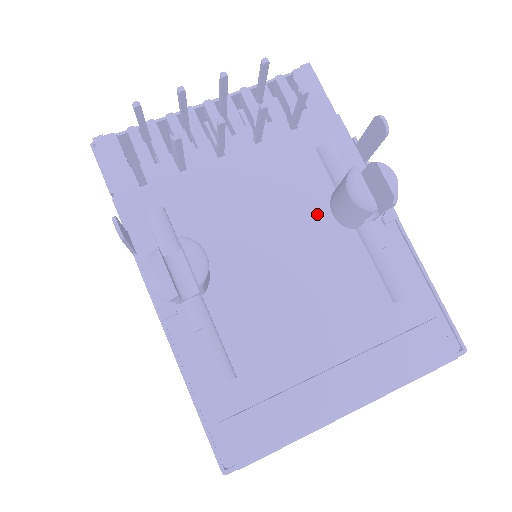
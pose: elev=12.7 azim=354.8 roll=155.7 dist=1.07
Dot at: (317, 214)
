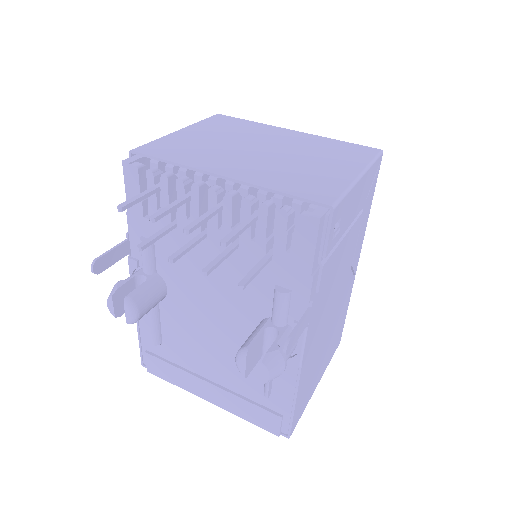
Dot at: (249, 319)
